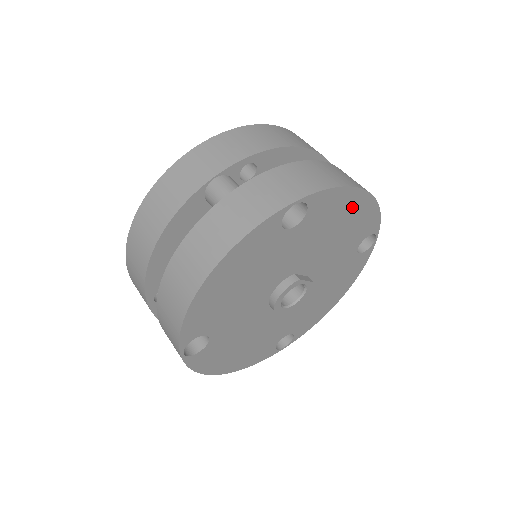
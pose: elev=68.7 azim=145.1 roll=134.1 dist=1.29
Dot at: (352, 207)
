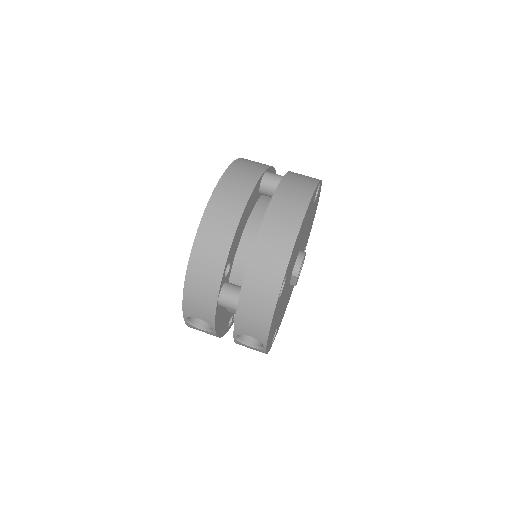
Dot at: (315, 209)
